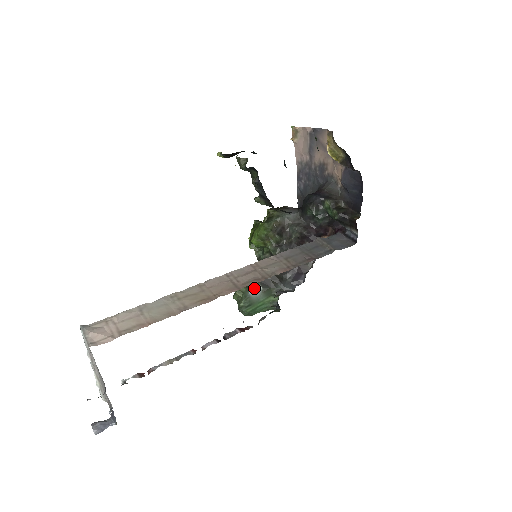
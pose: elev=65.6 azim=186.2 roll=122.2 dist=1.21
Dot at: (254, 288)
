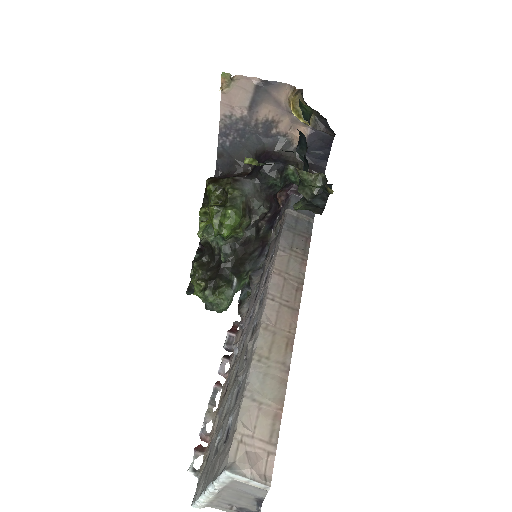
Dot at: (232, 283)
